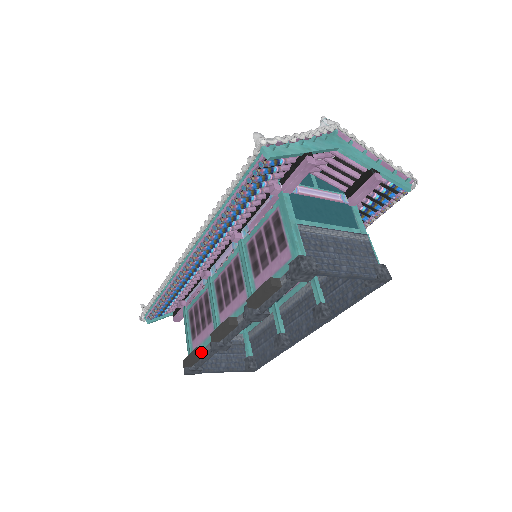
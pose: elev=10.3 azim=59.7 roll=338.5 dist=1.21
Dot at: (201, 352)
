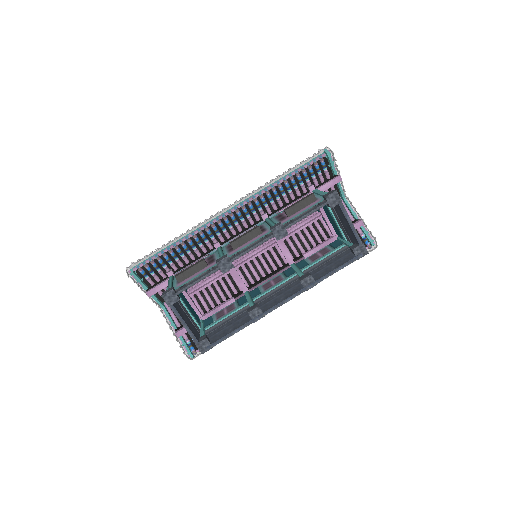
Dot at: (206, 262)
